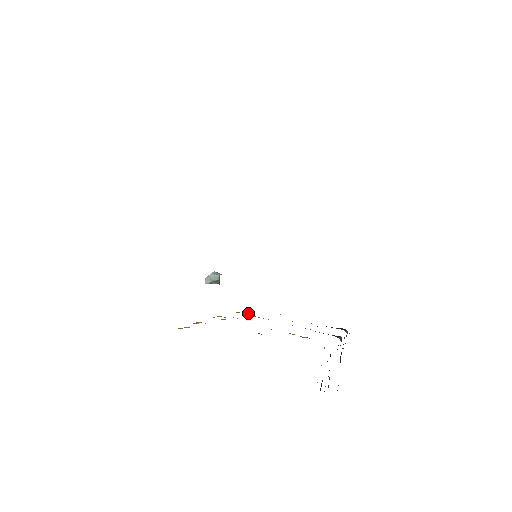
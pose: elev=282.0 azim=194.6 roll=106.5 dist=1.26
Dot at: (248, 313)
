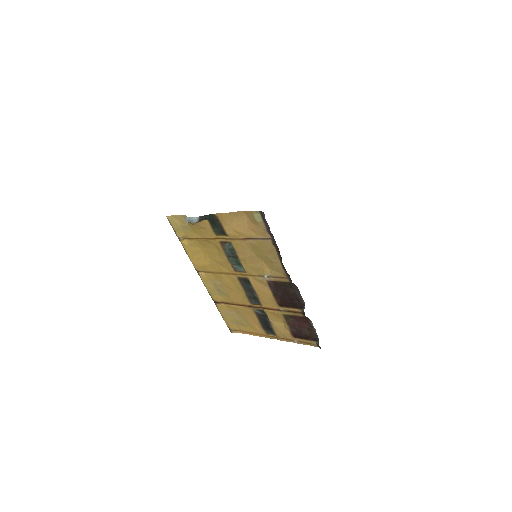
Dot at: (231, 312)
